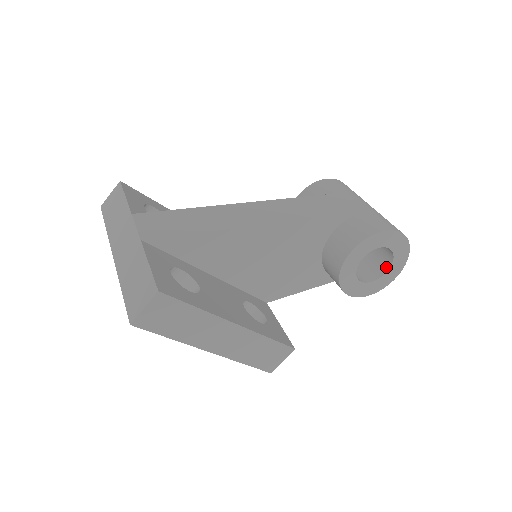
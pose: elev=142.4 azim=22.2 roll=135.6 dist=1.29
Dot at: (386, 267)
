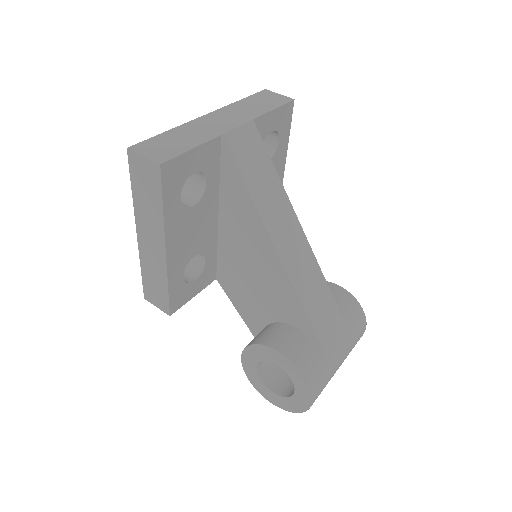
Dot at: (279, 391)
